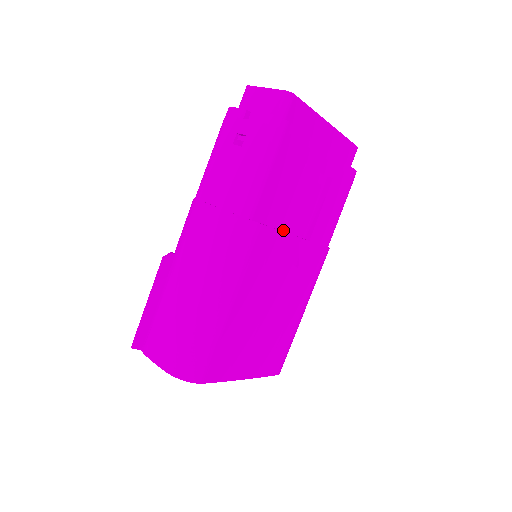
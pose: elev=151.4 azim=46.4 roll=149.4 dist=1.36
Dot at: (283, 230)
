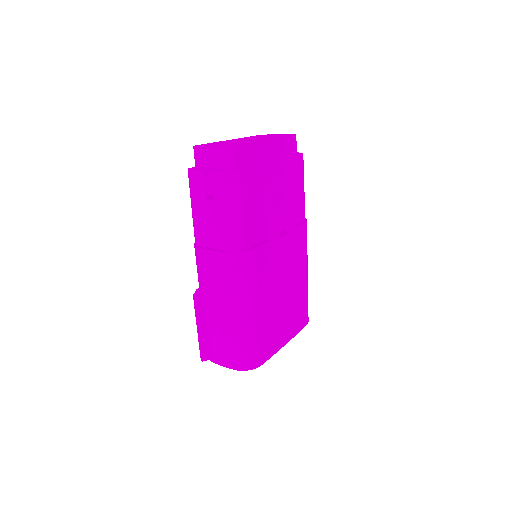
Dot at: (269, 239)
